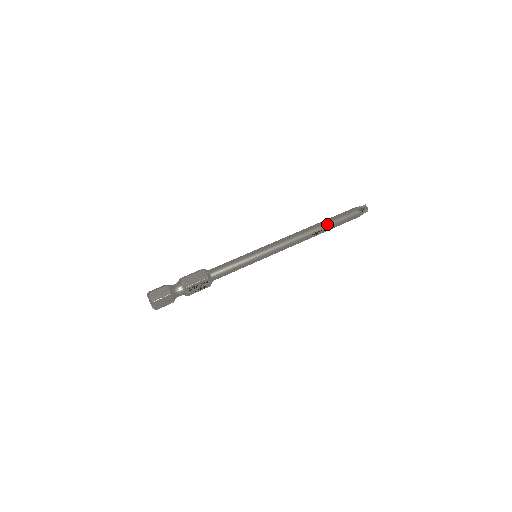
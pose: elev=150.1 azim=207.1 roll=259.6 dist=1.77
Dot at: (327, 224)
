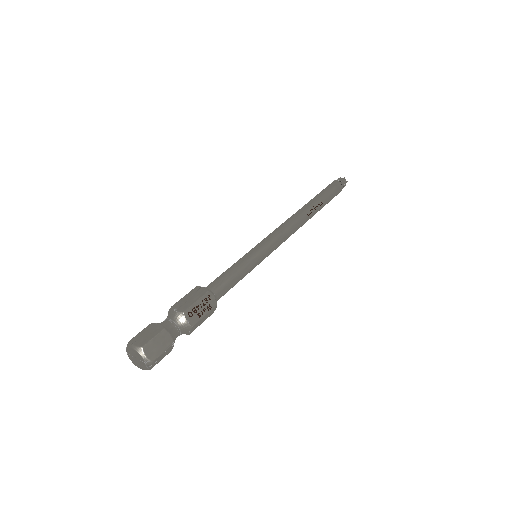
Dot at: (315, 200)
